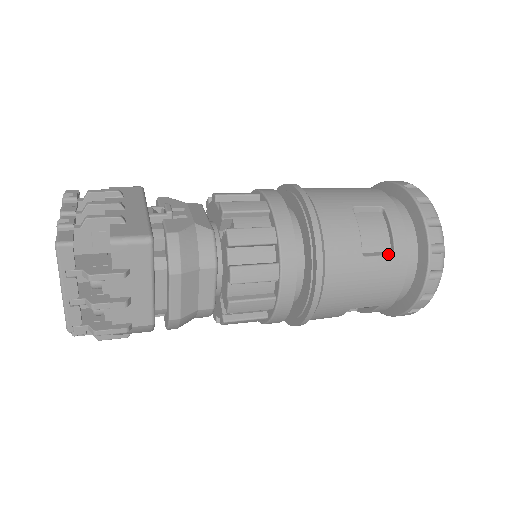
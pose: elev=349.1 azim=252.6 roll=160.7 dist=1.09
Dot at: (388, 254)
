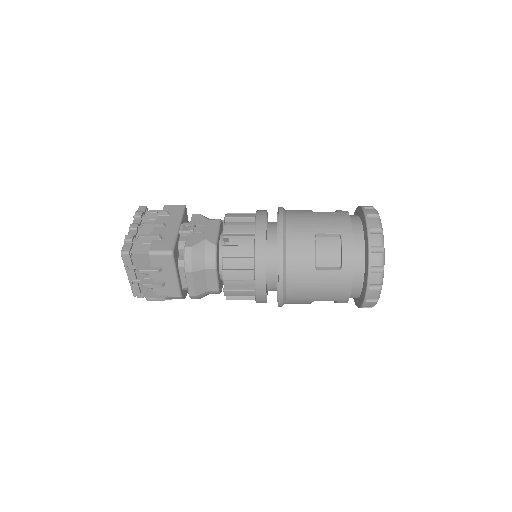
Dot at: (336, 270)
